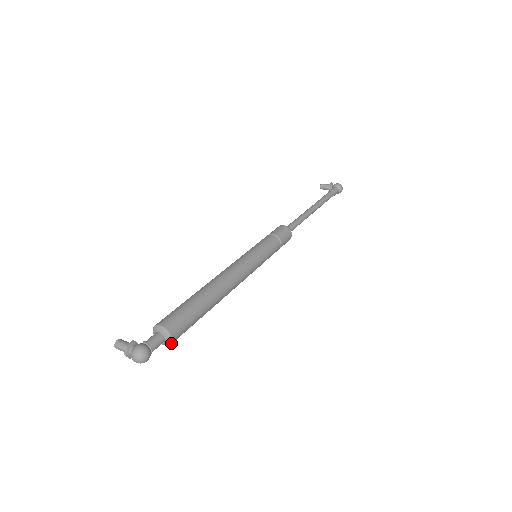
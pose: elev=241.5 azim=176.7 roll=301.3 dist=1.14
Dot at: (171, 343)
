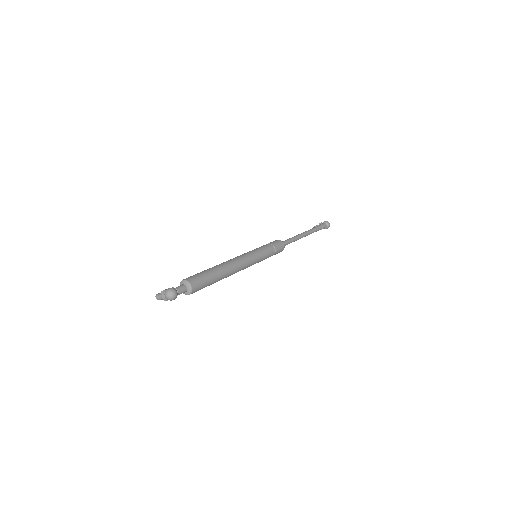
Dot at: (192, 290)
